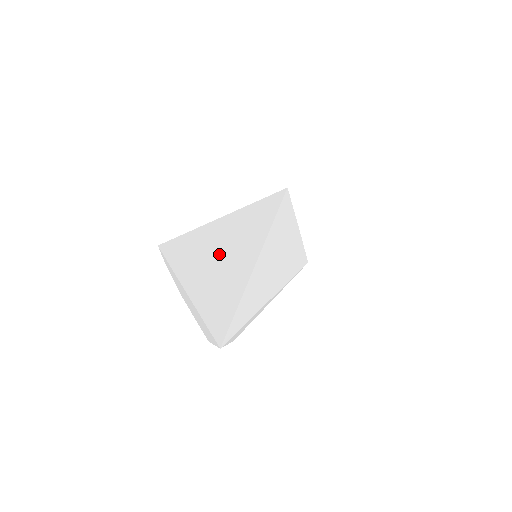
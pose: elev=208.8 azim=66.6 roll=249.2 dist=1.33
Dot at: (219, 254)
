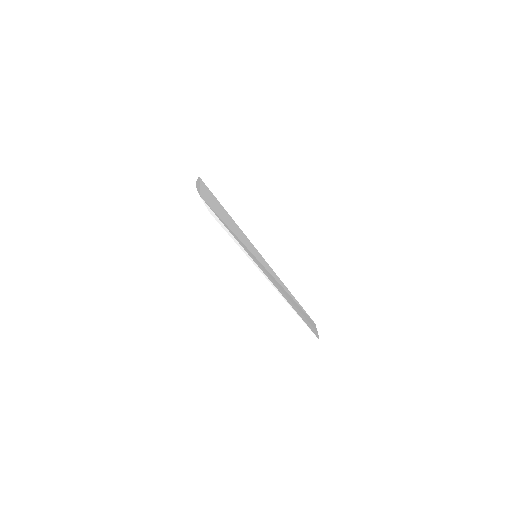
Dot at: (228, 218)
